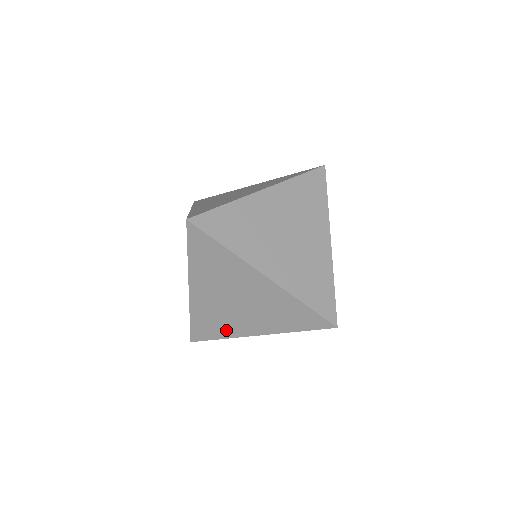
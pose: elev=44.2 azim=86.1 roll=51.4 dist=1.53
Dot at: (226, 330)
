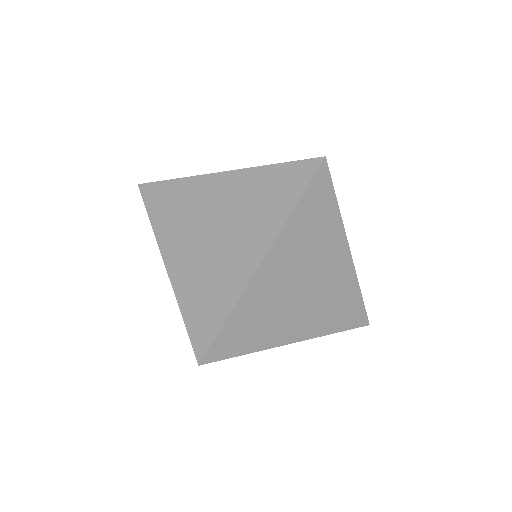
Dot at: (264, 336)
